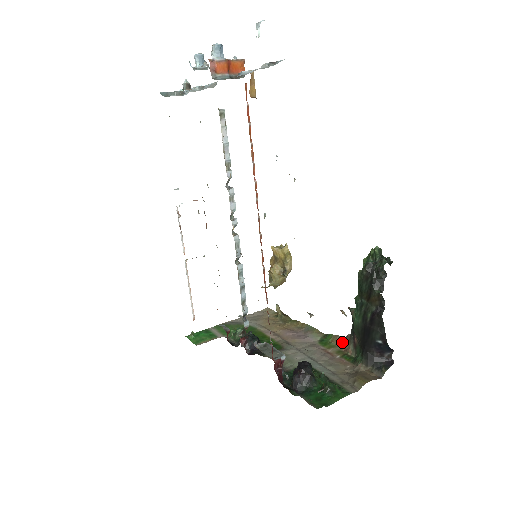
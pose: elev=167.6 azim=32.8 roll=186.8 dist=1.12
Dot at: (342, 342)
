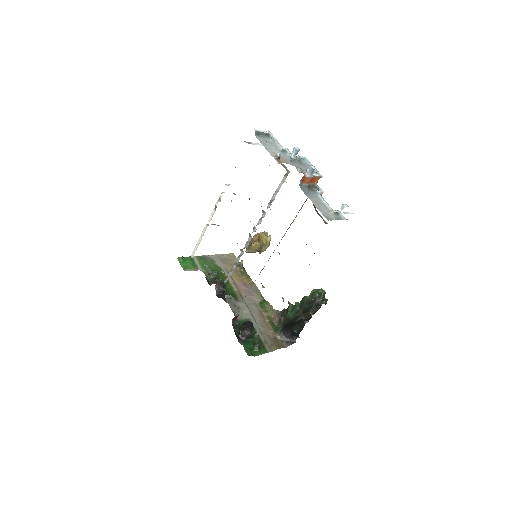
Dot at: (273, 312)
